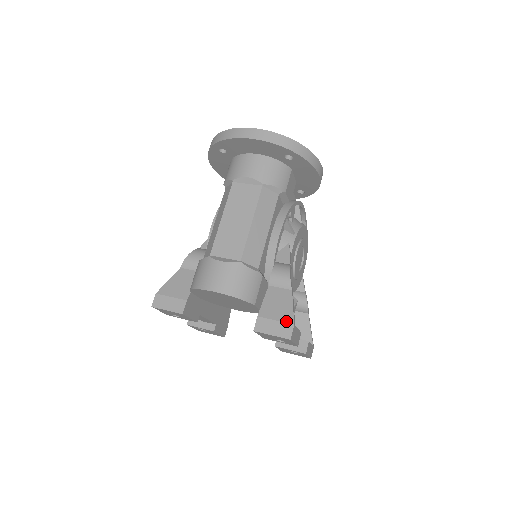
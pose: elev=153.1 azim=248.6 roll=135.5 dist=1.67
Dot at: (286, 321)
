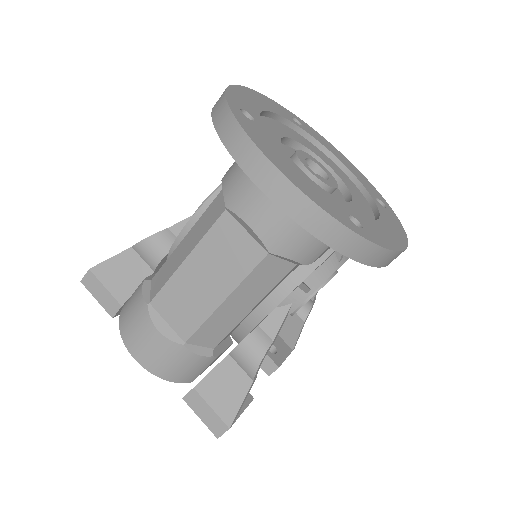
Dot at: (223, 418)
